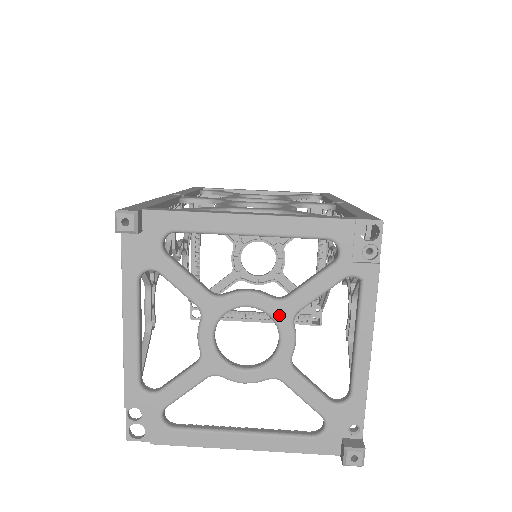
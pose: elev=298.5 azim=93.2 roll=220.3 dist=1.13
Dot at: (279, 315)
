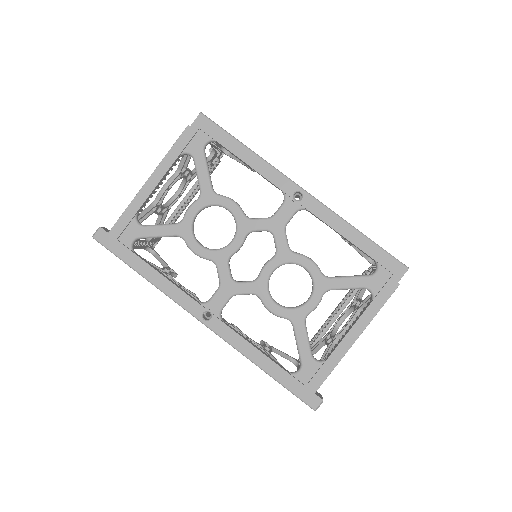
Dot at: occluded
